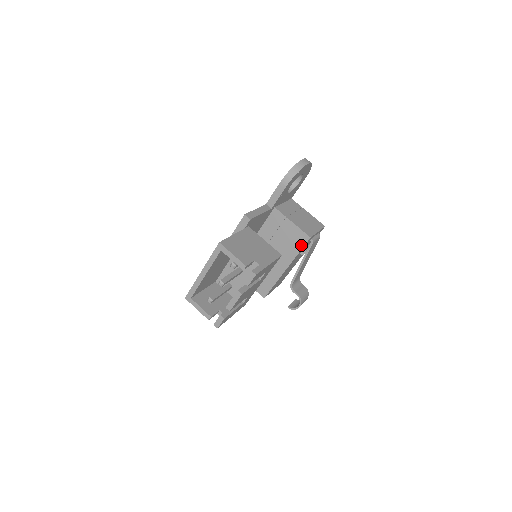
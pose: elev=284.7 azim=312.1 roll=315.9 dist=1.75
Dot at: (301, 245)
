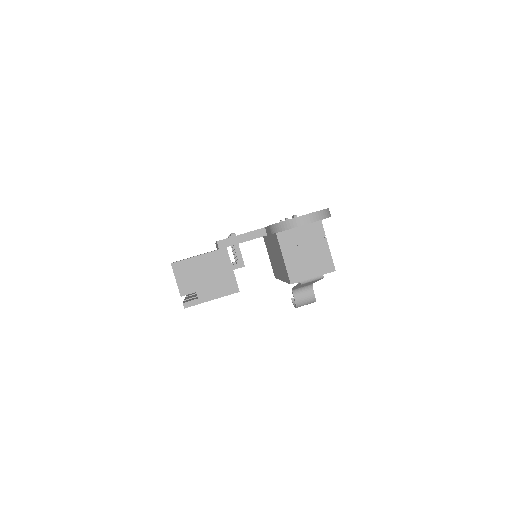
Dot at: (287, 280)
